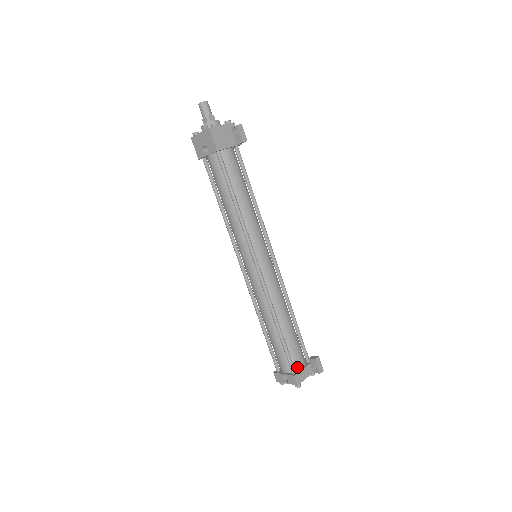
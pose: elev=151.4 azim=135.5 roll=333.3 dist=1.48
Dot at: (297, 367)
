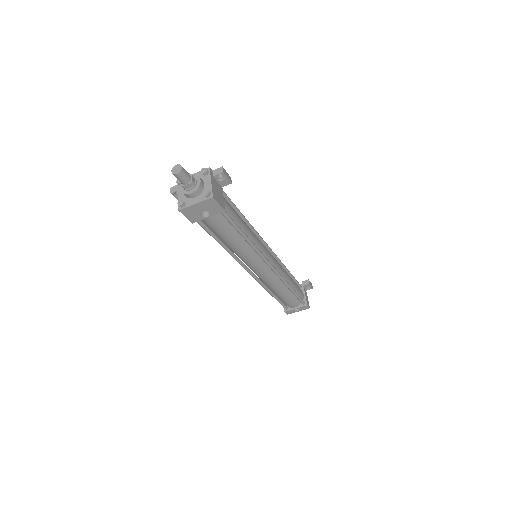
Dot at: (303, 298)
